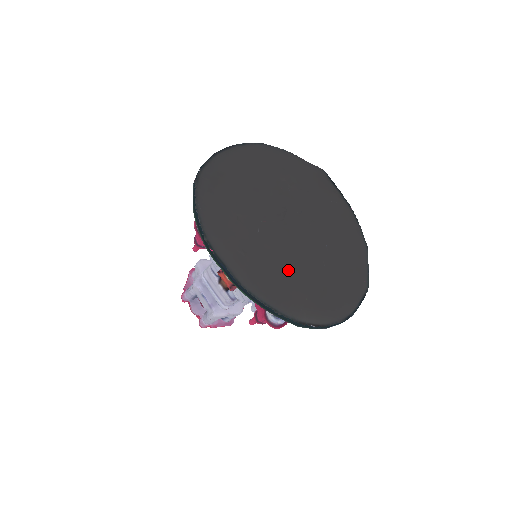
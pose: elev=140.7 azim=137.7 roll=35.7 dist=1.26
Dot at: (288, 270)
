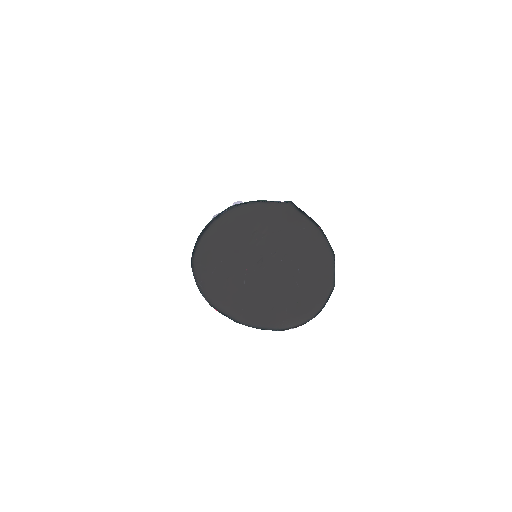
Dot at: (270, 300)
